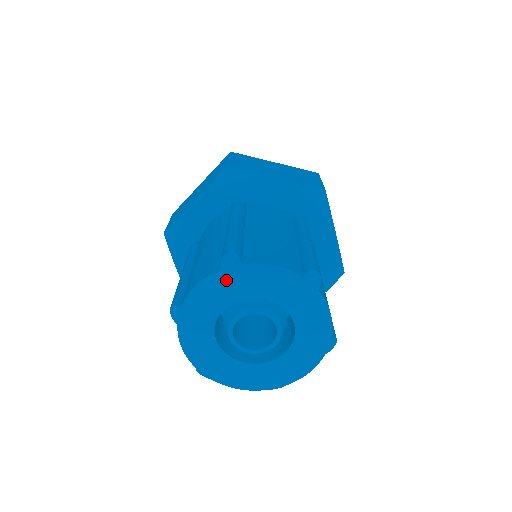
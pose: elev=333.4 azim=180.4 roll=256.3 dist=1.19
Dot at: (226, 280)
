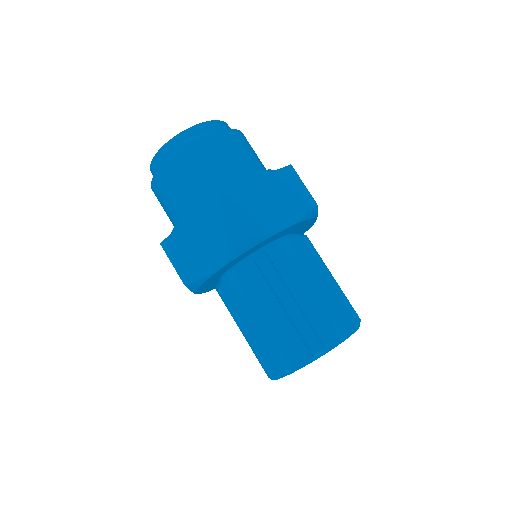
Dot at: occluded
